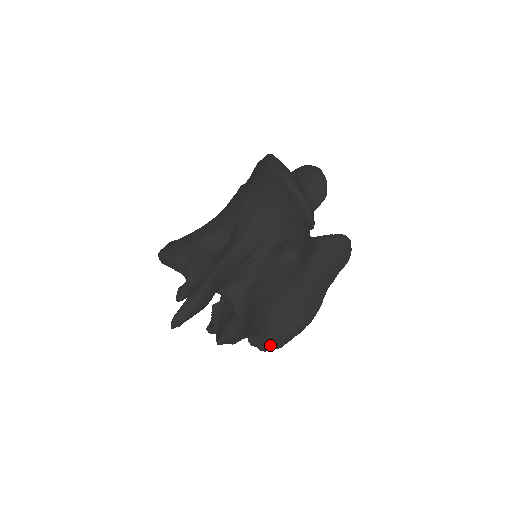
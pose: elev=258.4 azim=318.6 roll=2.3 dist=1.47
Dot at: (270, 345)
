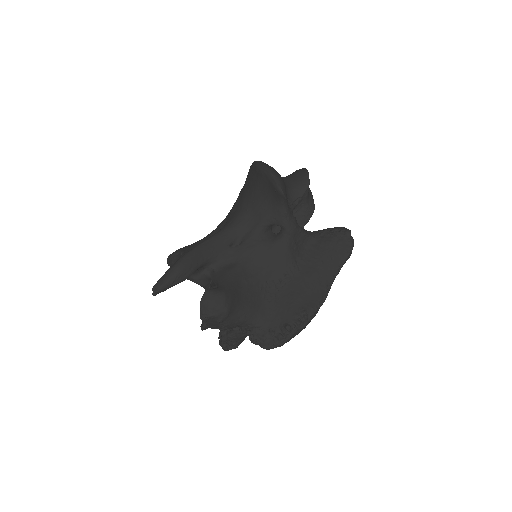
Dot at: (271, 340)
